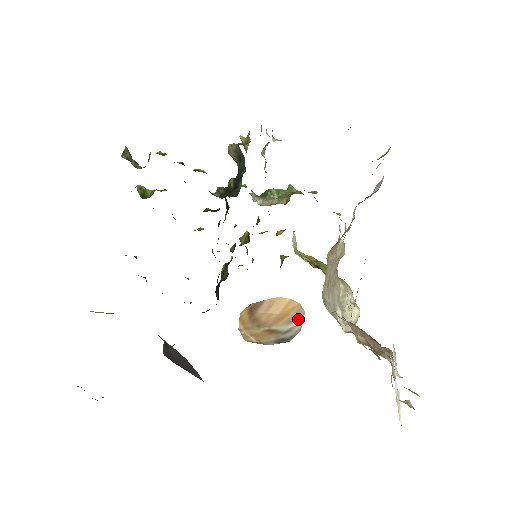
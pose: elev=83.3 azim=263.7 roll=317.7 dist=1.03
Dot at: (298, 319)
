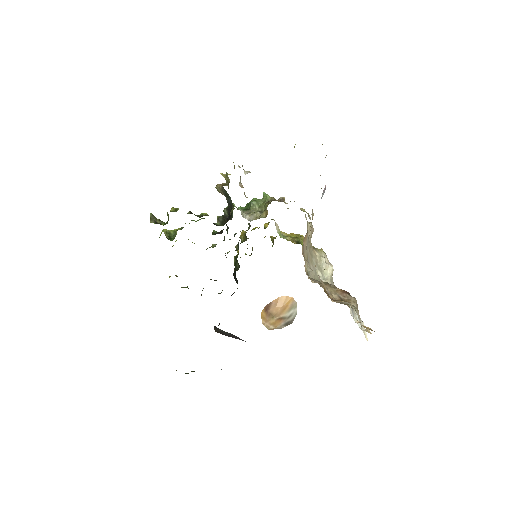
Dot at: (294, 307)
